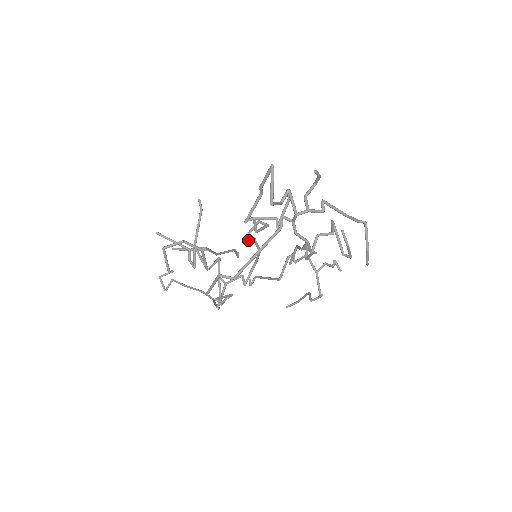
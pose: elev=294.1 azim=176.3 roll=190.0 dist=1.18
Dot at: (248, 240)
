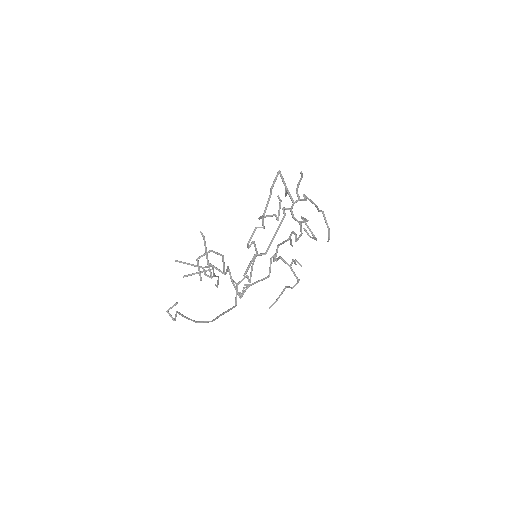
Dot at: (250, 244)
